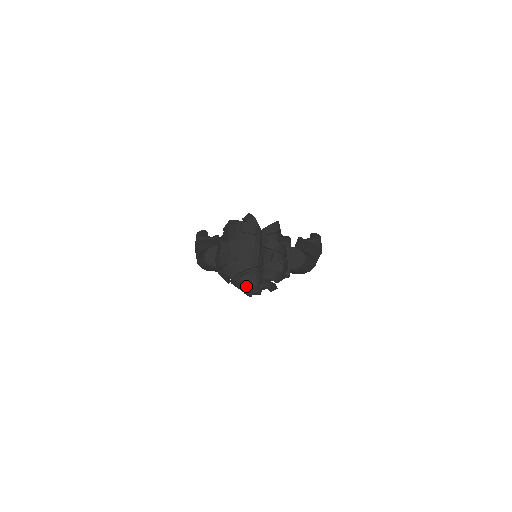
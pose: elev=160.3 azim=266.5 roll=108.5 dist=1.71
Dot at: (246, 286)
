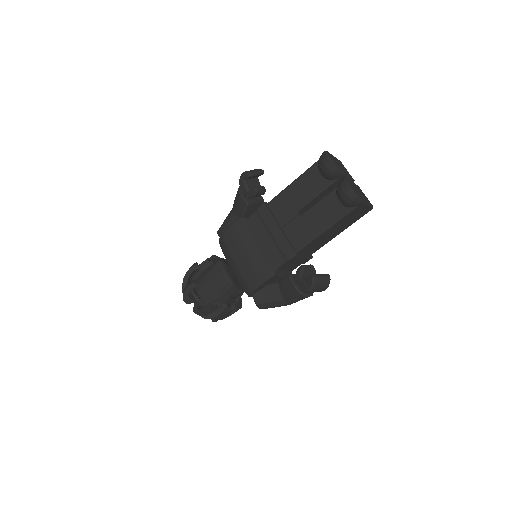
Dot at: occluded
